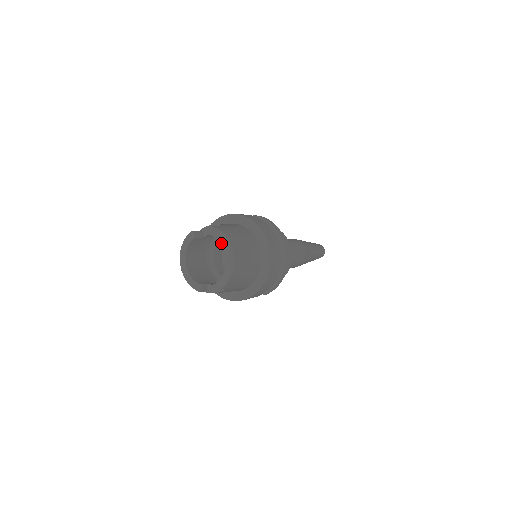
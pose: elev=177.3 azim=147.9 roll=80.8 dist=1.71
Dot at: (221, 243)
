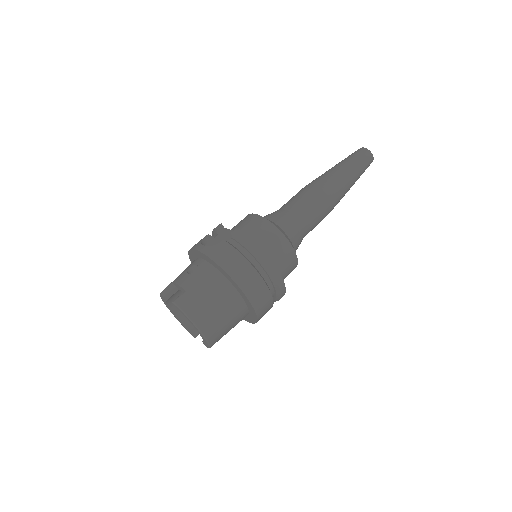
Dot at: (188, 320)
